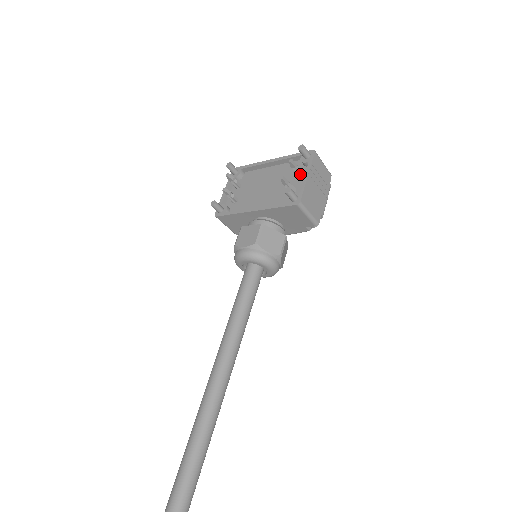
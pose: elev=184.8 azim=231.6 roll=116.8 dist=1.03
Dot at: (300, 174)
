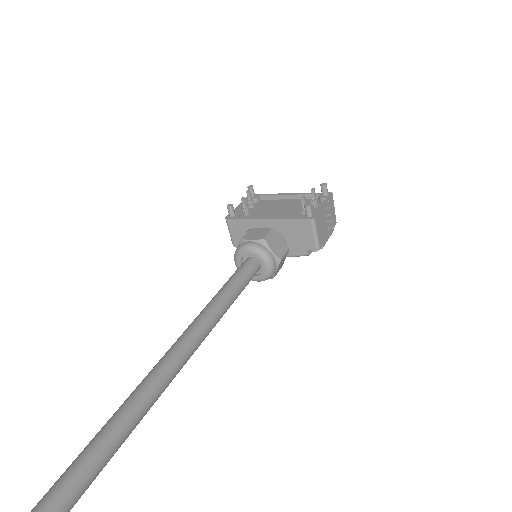
Dot at: (316, 205)
